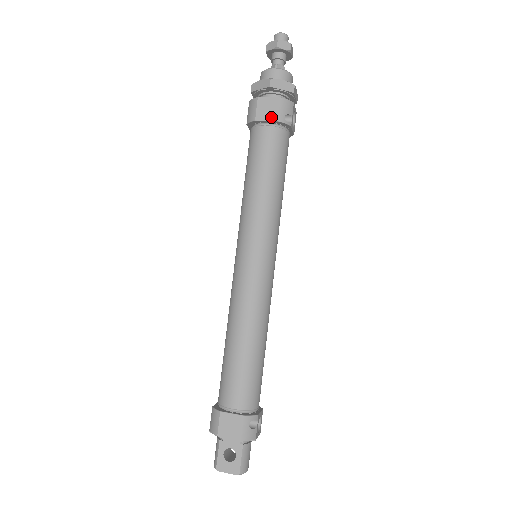
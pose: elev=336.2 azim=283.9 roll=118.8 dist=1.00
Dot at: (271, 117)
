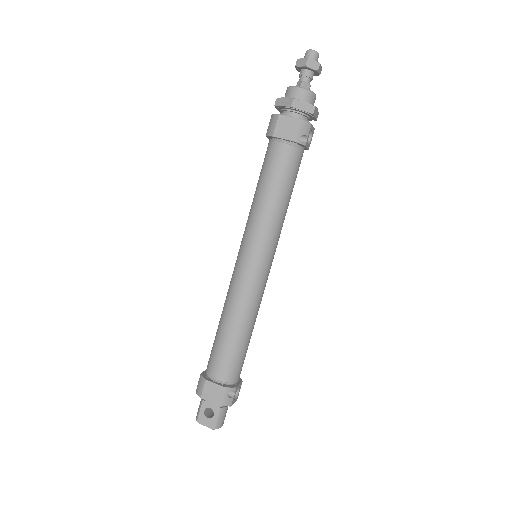
Dot at: (288, 136)
